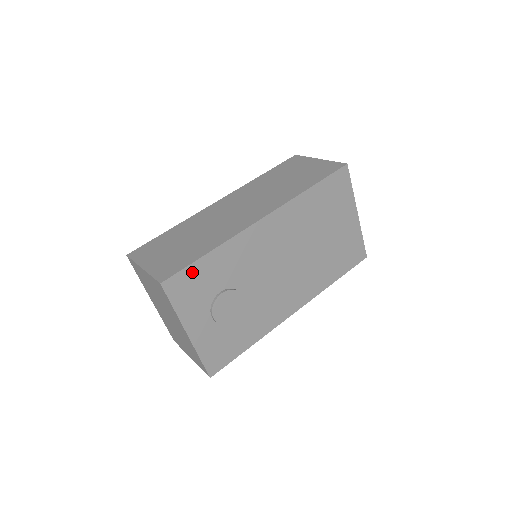
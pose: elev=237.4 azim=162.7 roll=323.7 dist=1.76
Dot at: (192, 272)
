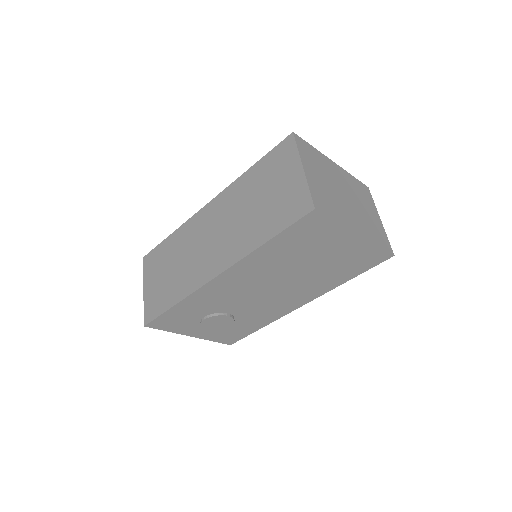
Dot at: (167, 316)
